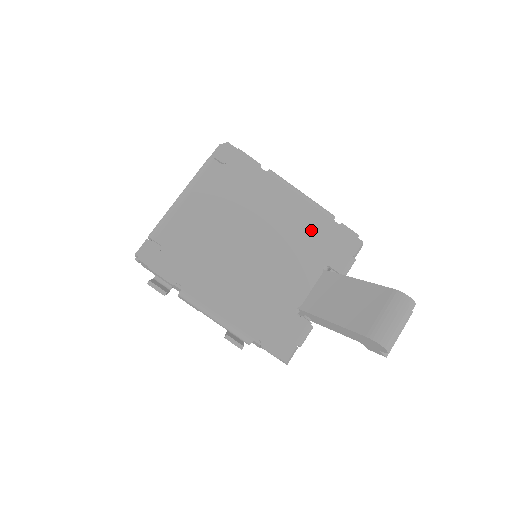
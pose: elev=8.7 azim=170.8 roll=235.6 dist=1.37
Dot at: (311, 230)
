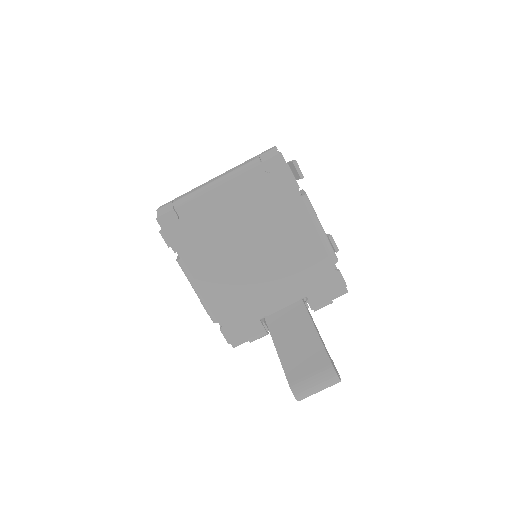
Dot at: (310, 264)
